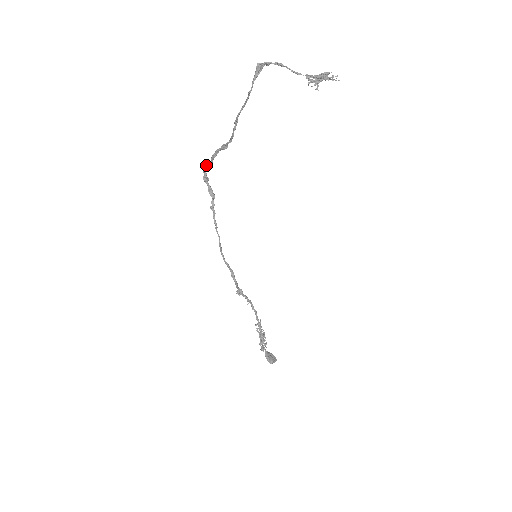
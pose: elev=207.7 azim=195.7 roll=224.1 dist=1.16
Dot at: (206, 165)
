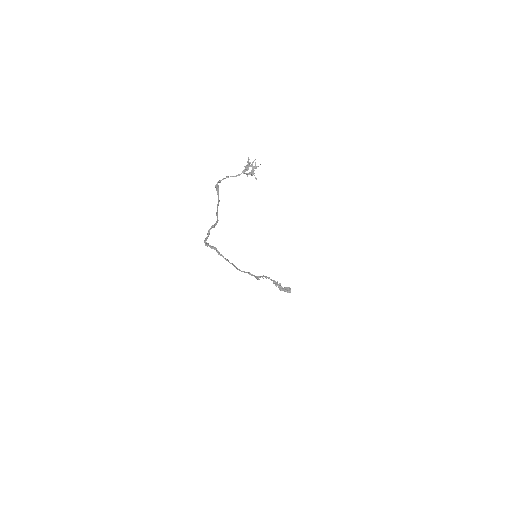
Dot at: (205, 239)
